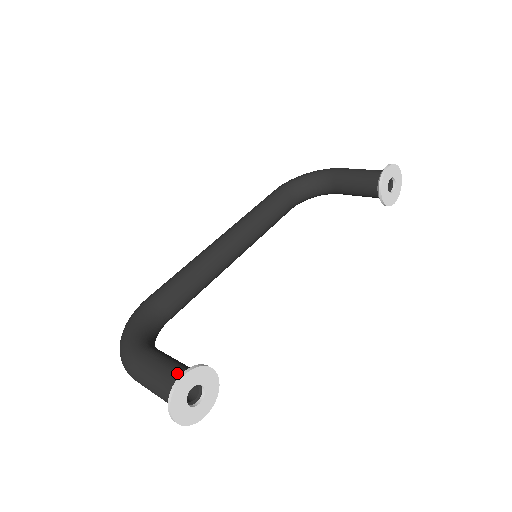
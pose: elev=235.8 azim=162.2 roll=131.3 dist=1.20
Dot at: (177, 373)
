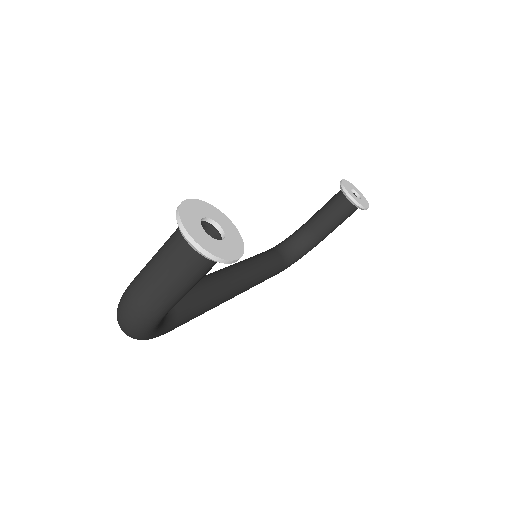
Dot at: occluded
